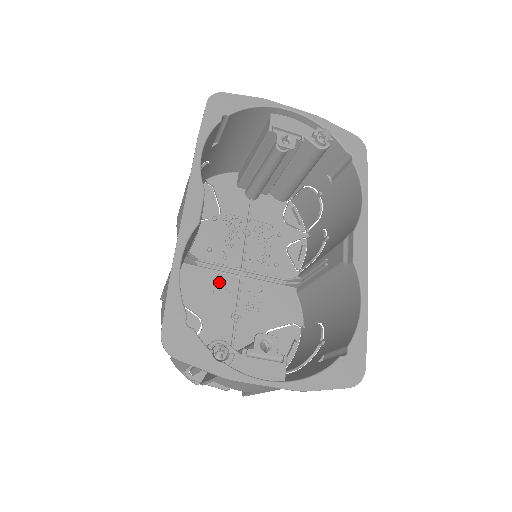
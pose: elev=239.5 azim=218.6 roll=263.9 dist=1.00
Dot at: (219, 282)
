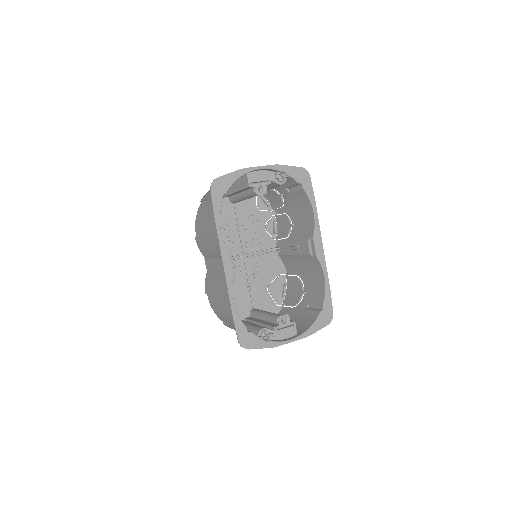
Dot at: occluded
